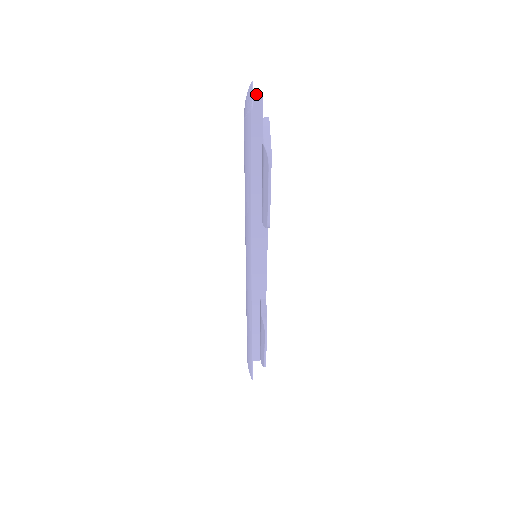
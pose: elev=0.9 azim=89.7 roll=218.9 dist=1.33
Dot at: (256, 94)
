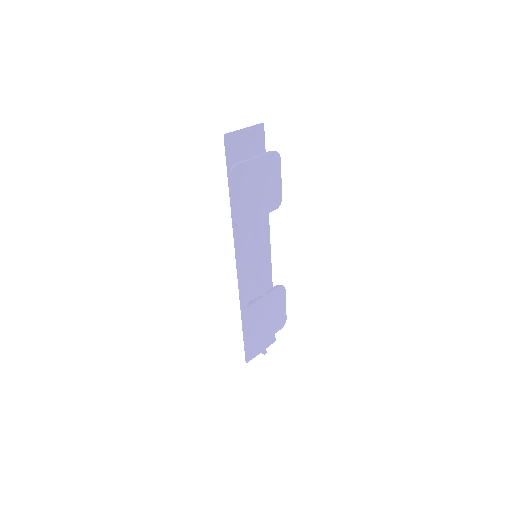
Dot at: (246, 129)
